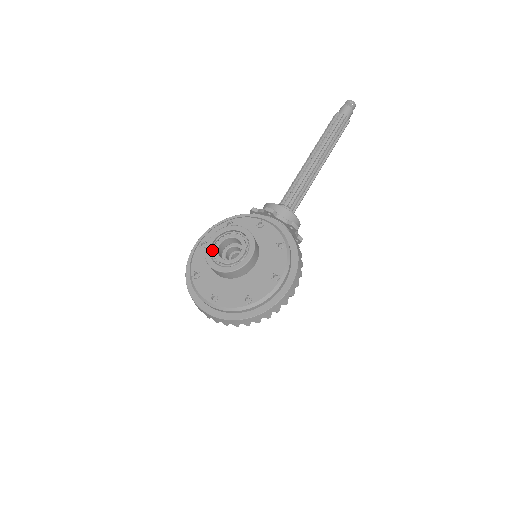
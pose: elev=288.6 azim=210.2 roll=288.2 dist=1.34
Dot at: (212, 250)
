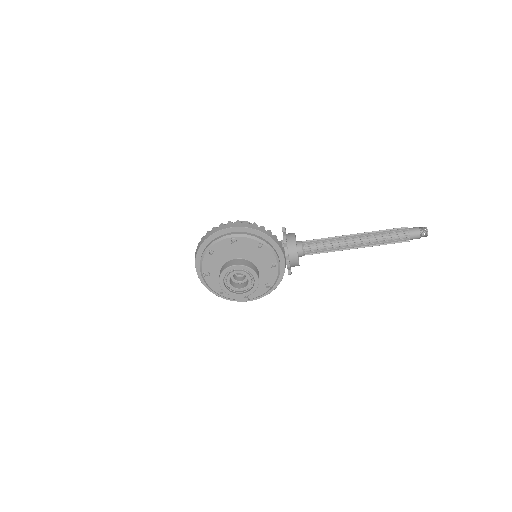
Dot at: (230, 272)
